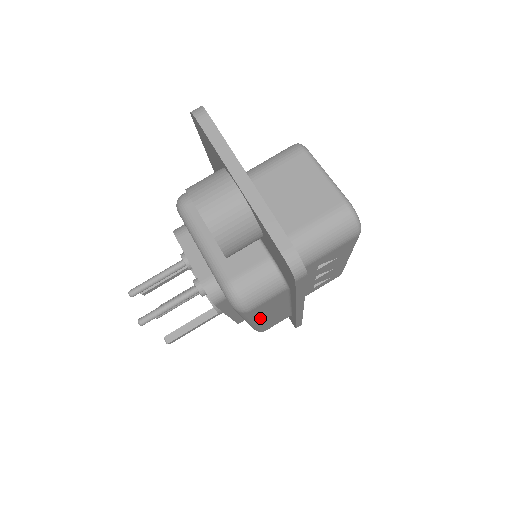
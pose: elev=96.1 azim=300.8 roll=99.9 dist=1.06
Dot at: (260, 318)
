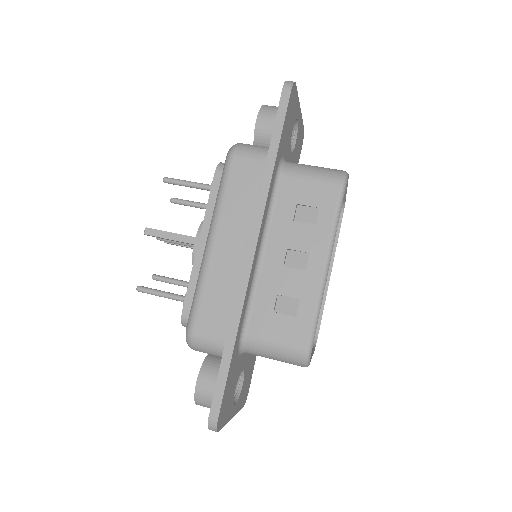
Dot at: (223, 219)
